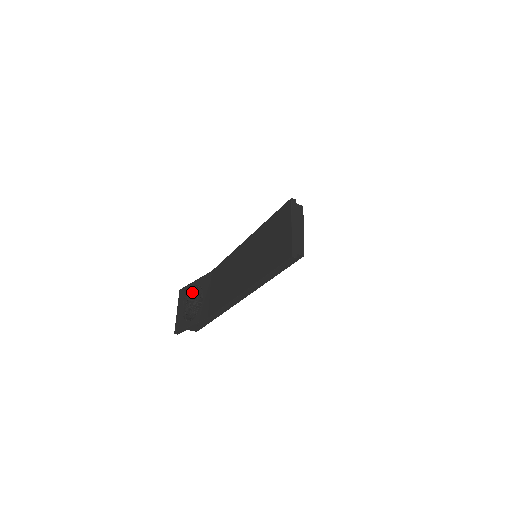
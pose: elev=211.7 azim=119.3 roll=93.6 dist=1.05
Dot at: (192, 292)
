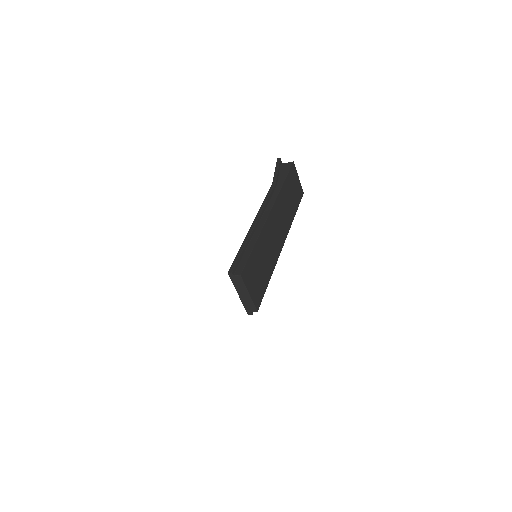
Dot at: occluded
